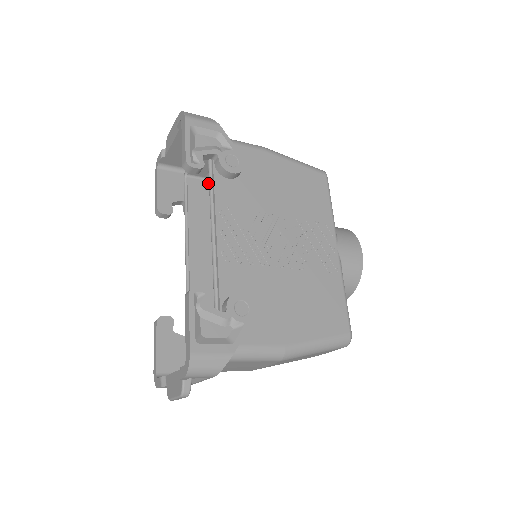
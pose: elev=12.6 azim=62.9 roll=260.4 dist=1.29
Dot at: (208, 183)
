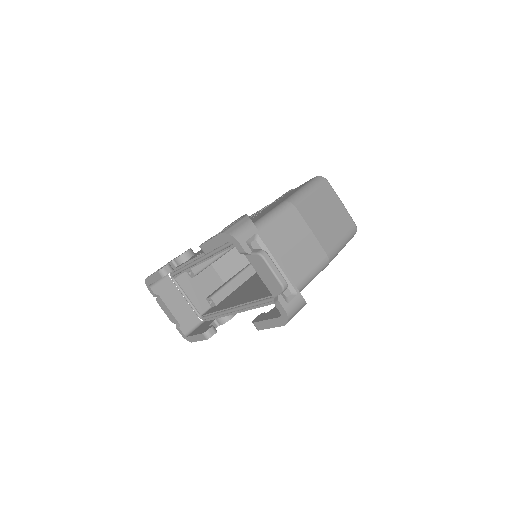
Dot at: occluded
